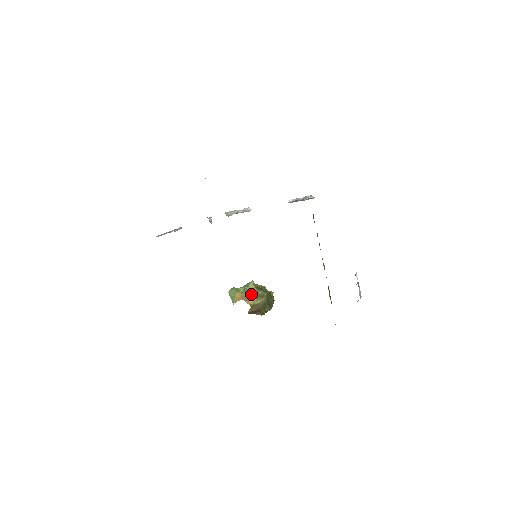
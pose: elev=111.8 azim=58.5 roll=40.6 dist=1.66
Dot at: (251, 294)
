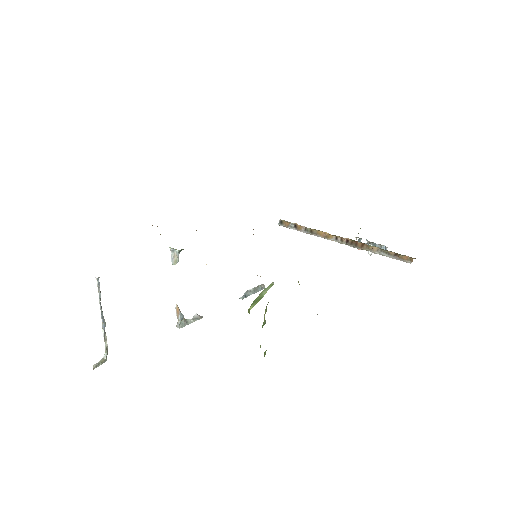
Dot at: occluded
